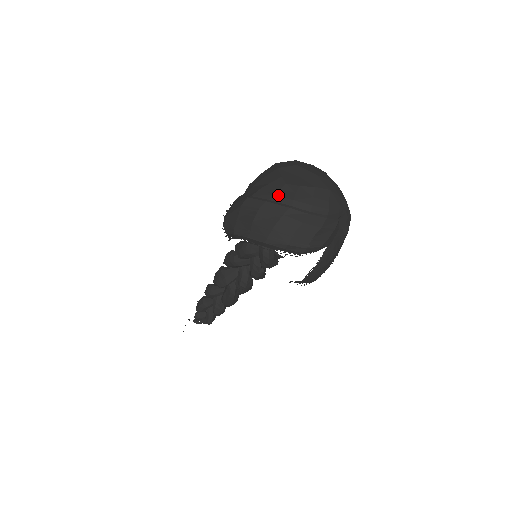
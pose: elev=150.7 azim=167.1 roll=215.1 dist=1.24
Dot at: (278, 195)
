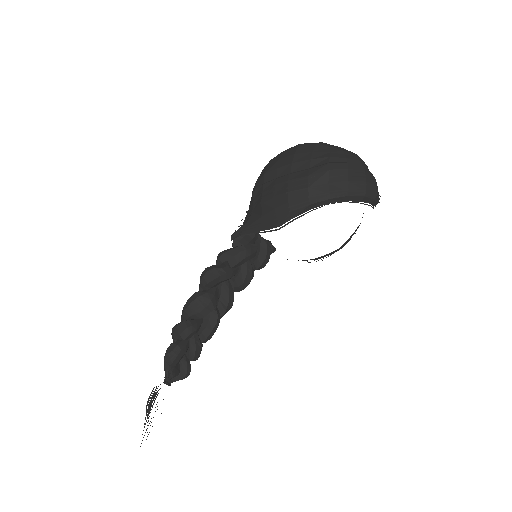
Dot at: (349, 158)
